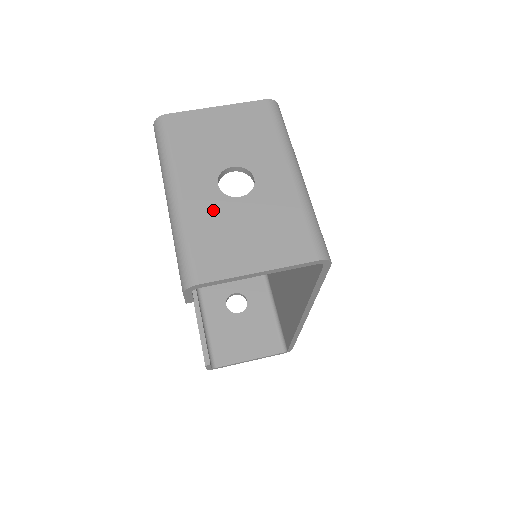
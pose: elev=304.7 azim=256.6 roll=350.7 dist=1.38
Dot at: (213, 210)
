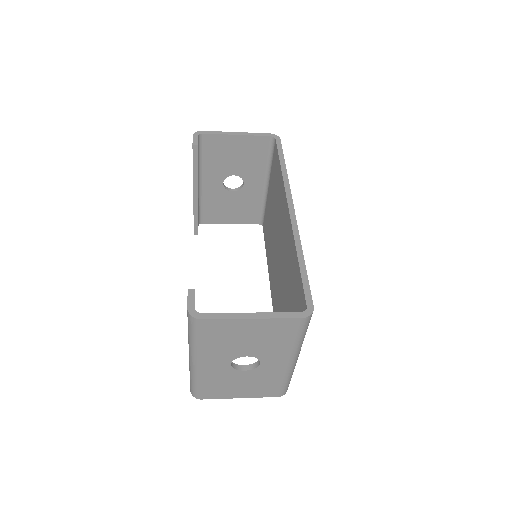
Dot at: (218, 168)
